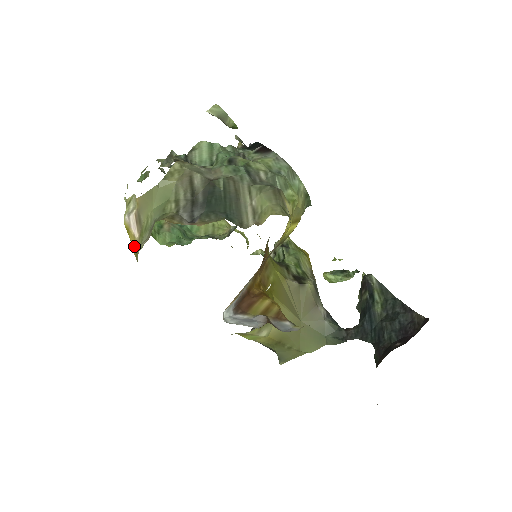
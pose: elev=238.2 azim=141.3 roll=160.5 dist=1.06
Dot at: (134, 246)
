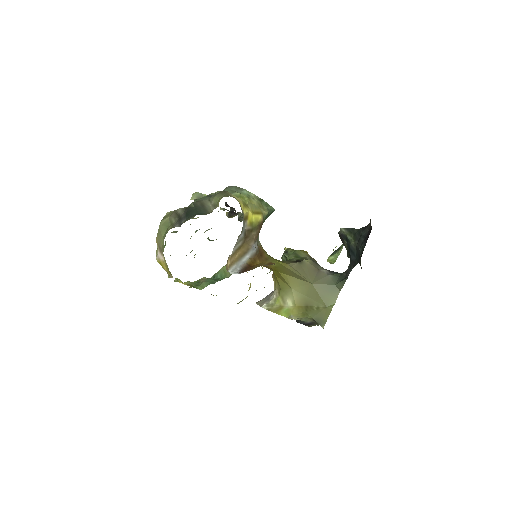
Dot at: (166, 268)
